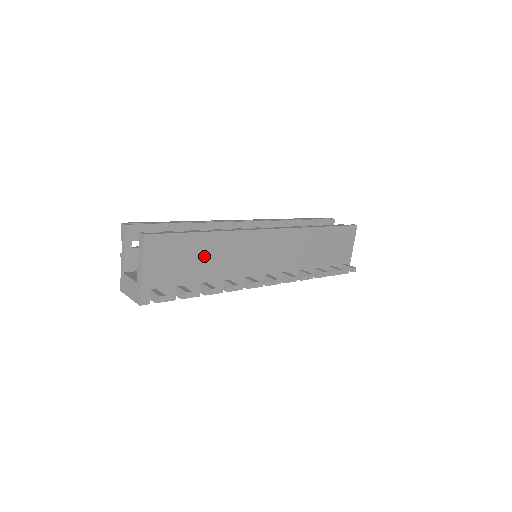
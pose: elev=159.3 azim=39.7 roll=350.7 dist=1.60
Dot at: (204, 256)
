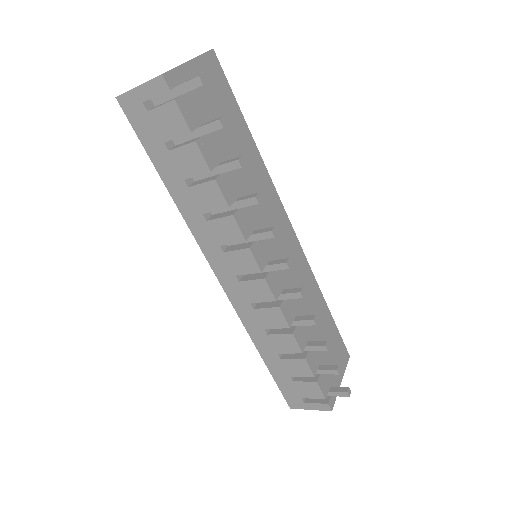
Dot at: (237, 147)
